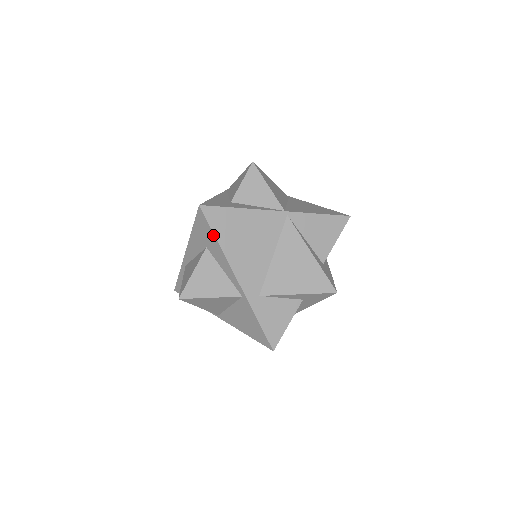
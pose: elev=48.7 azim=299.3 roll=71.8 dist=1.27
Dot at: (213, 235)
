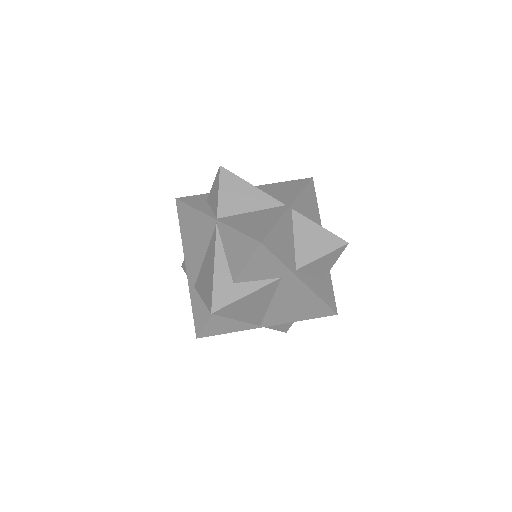
Dot at: (180, 225)
